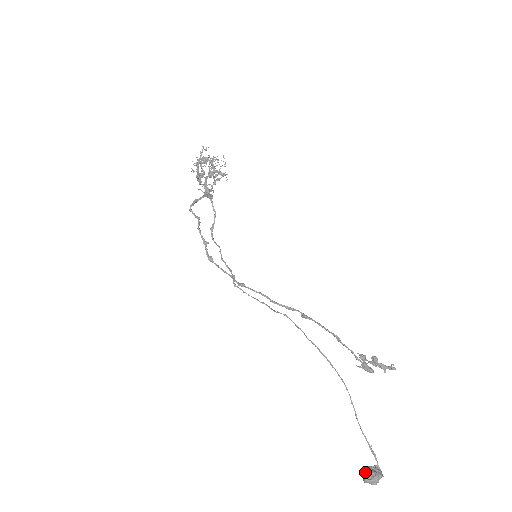
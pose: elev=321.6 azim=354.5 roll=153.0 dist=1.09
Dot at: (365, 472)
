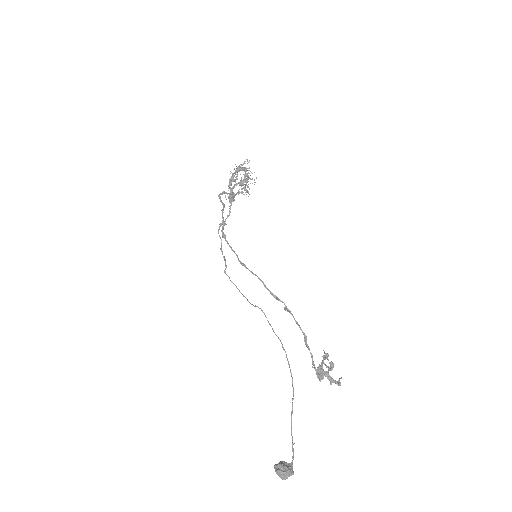
Dot at: (281, 463)
